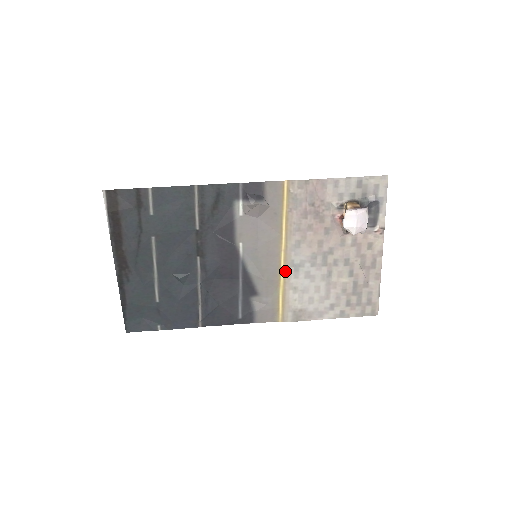
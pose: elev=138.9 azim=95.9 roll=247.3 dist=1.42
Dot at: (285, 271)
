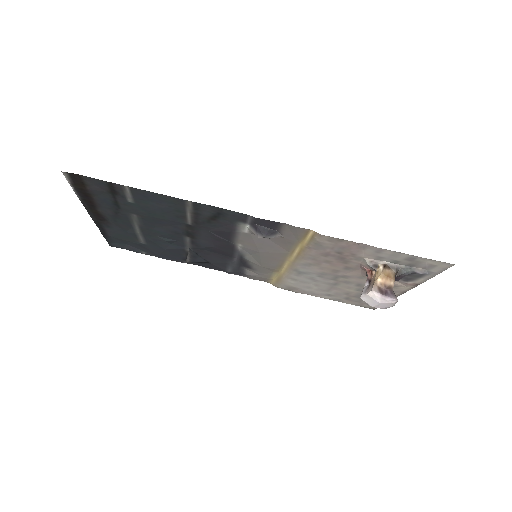
Dot at: (287, 270)
